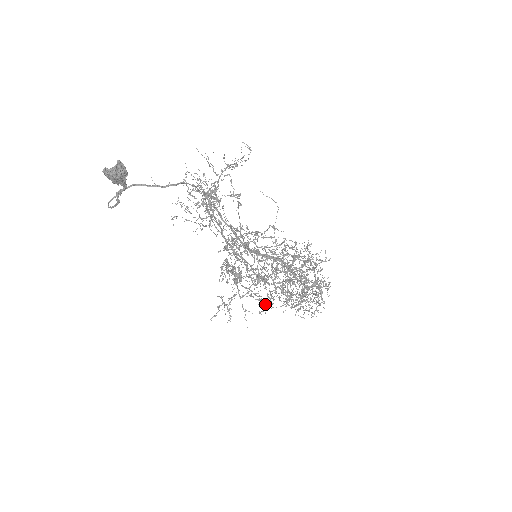
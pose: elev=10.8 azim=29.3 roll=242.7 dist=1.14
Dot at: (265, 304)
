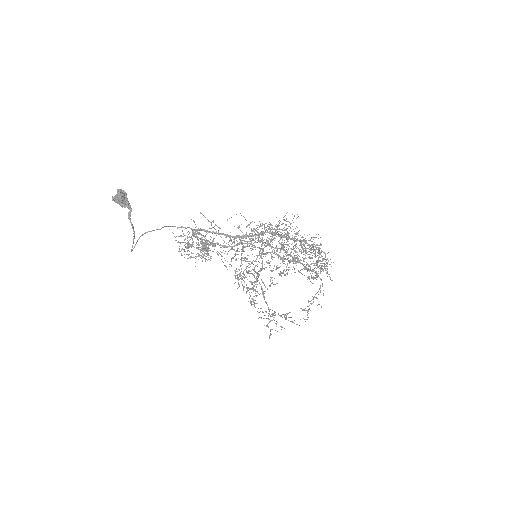
Dot at: (302, 310)
